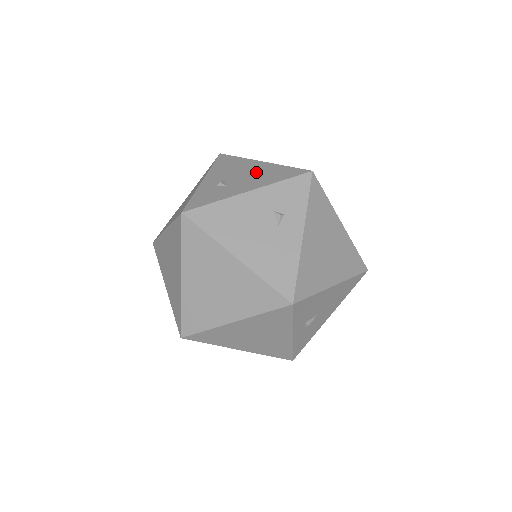
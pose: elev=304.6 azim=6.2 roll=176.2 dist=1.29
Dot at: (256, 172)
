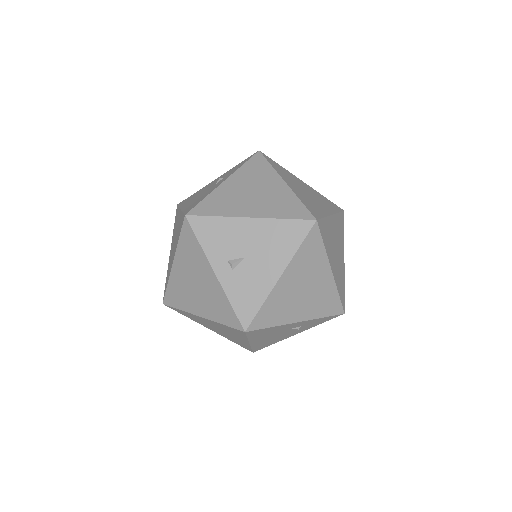
Dot at: occluded
